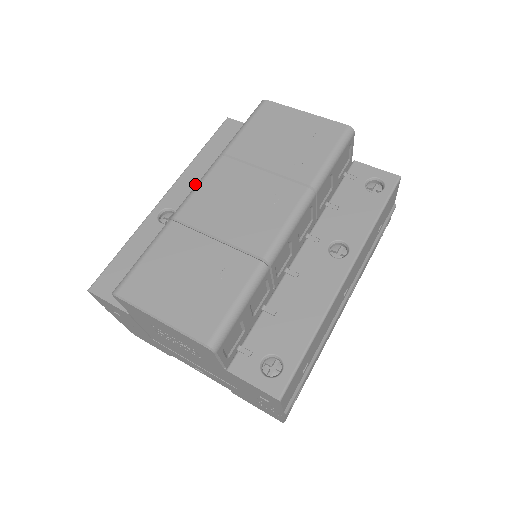
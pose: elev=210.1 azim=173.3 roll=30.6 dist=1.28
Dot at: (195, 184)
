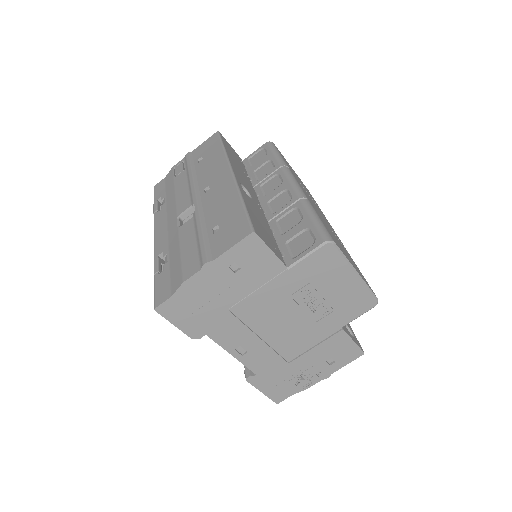
Dot at: (241, 175)
